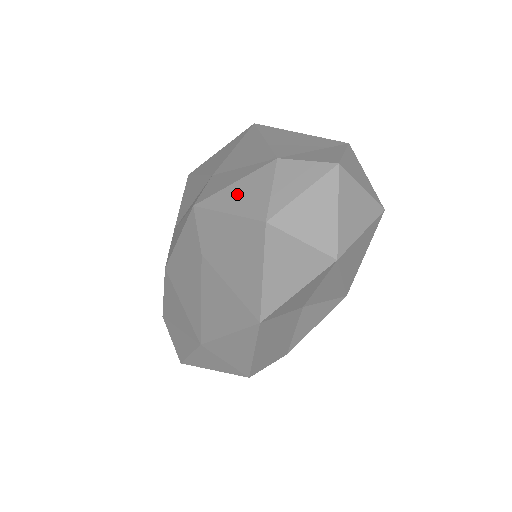
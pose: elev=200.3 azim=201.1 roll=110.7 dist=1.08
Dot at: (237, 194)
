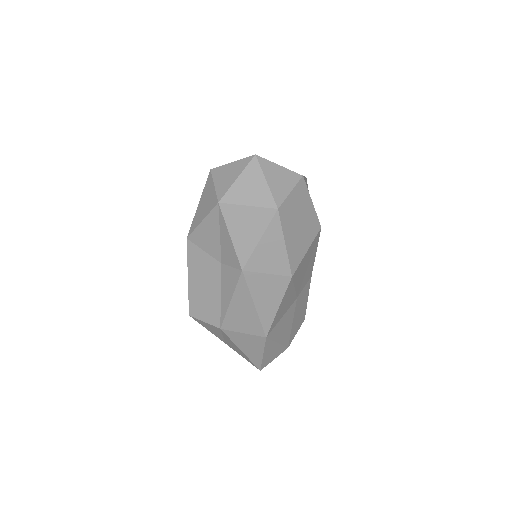
Dot at: occluded
